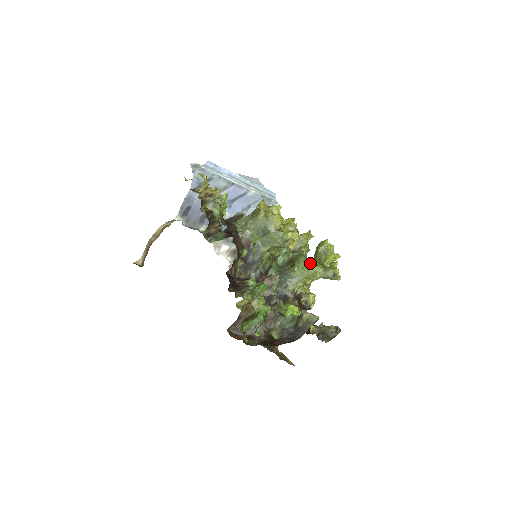
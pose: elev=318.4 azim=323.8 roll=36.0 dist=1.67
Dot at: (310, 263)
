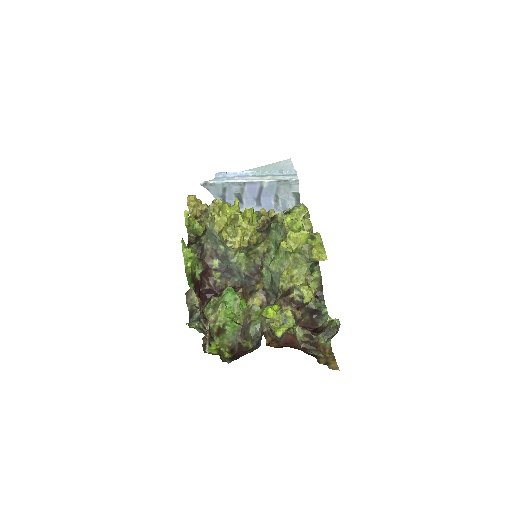
Dot at: occluded
